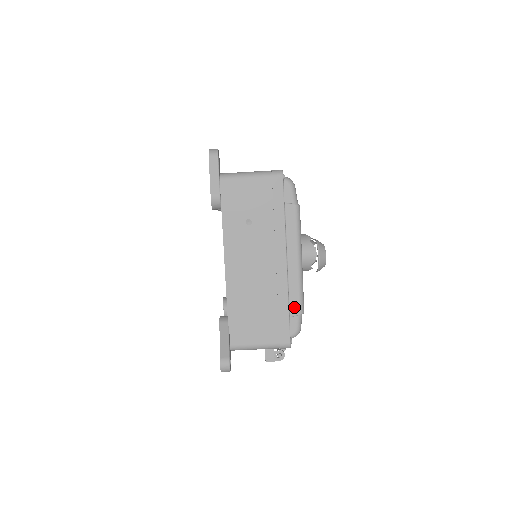
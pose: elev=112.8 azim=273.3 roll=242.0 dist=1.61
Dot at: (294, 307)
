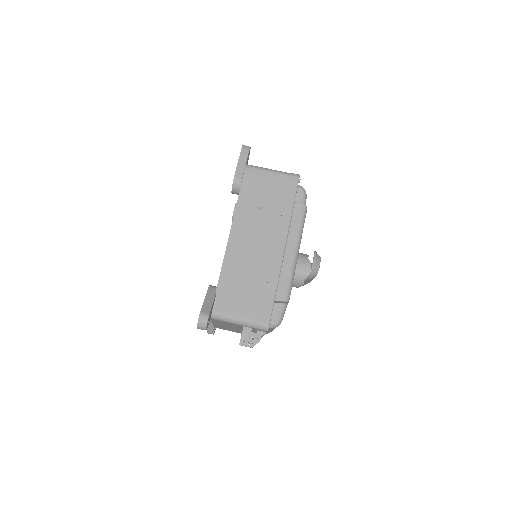
Dot at: (281, 292)
